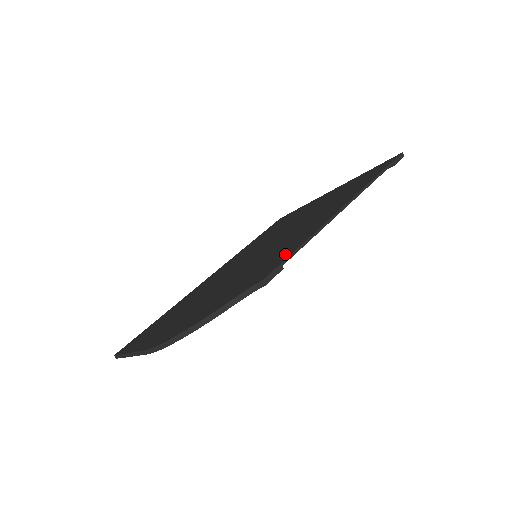
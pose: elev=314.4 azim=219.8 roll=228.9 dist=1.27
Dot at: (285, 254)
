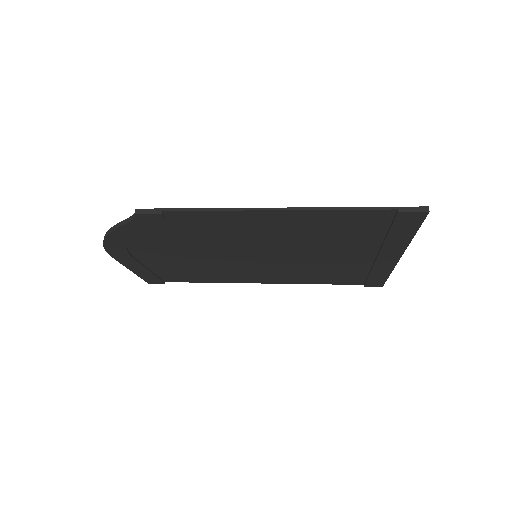
Dot at: (190, 215)
